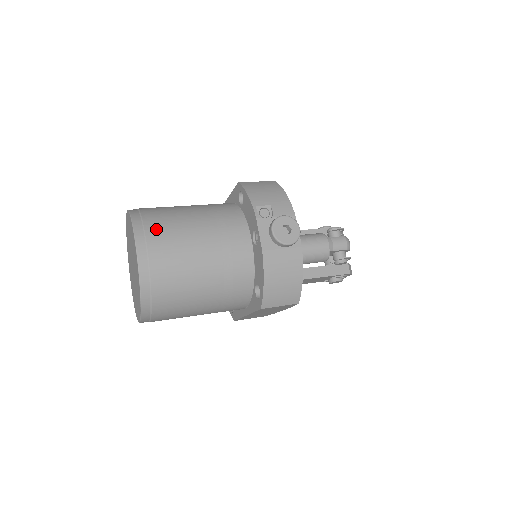
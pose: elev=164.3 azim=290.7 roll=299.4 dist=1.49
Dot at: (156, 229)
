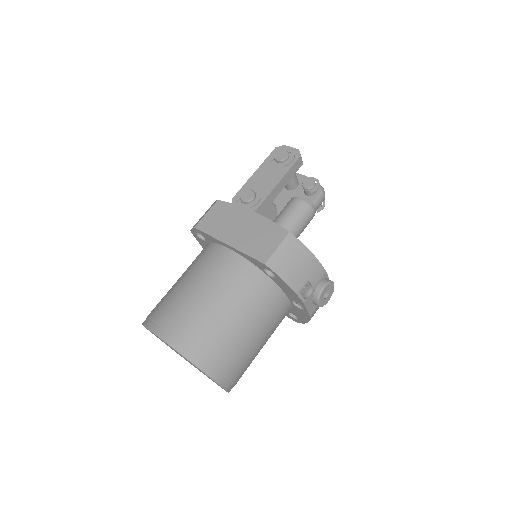
Dot at: (227, 363)
